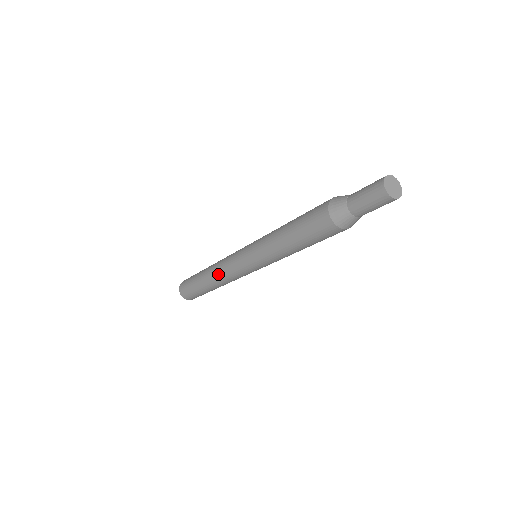
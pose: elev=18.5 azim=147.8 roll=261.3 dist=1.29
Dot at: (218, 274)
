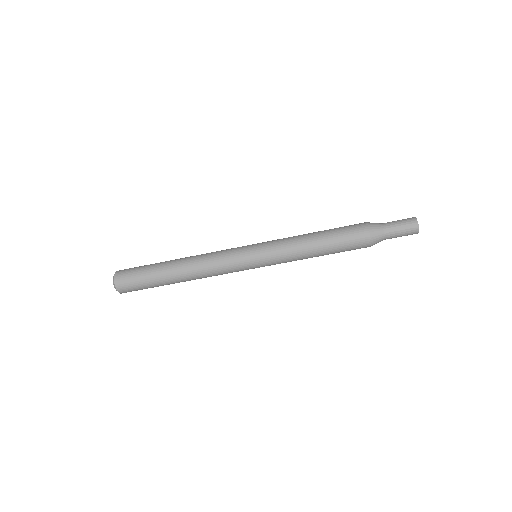
Dot at: (202, 261)
